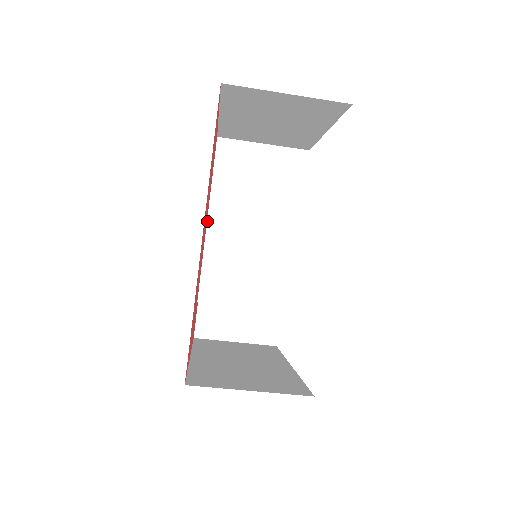
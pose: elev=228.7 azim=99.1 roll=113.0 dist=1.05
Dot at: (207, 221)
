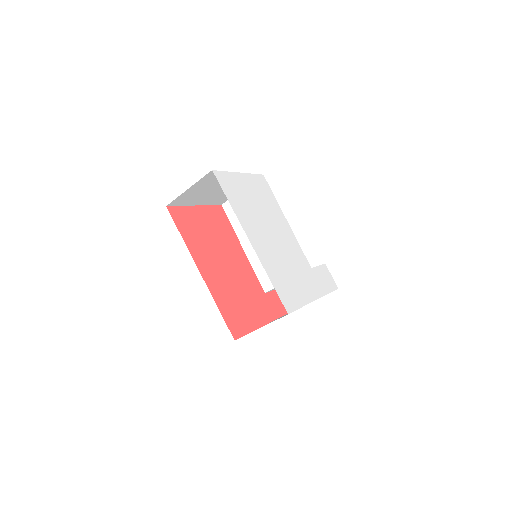
Dot at: (243, 249)
